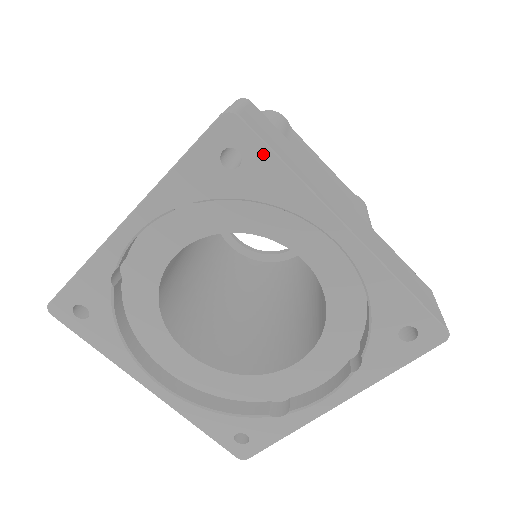
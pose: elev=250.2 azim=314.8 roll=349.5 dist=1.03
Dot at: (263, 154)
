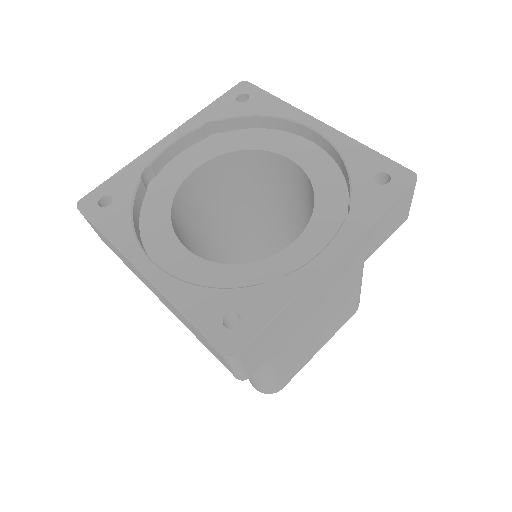
Dot at: (262, 94)
